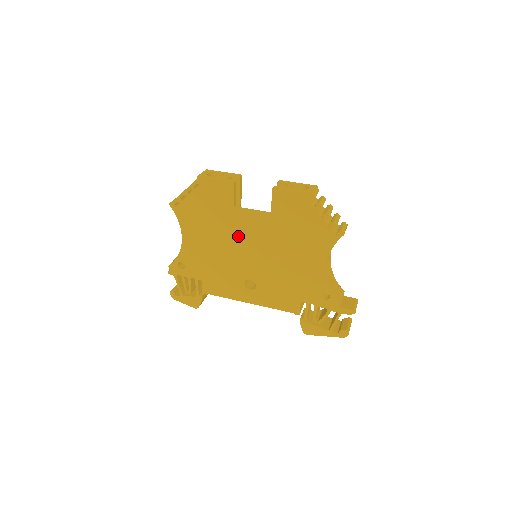
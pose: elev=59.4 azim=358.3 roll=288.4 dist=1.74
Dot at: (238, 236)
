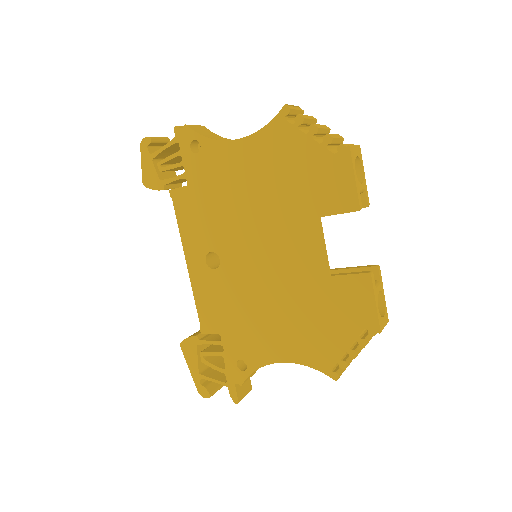
Dot at: (277, 231)
